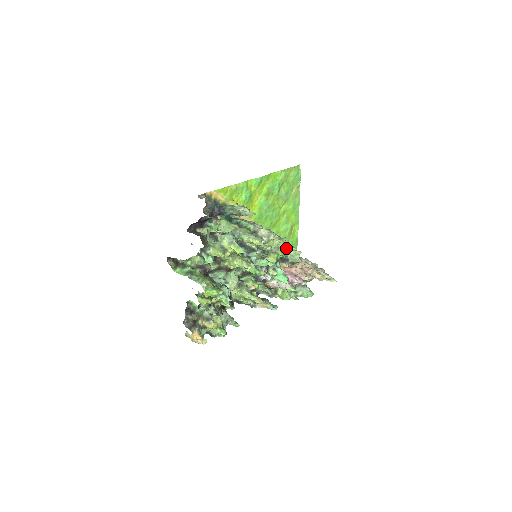
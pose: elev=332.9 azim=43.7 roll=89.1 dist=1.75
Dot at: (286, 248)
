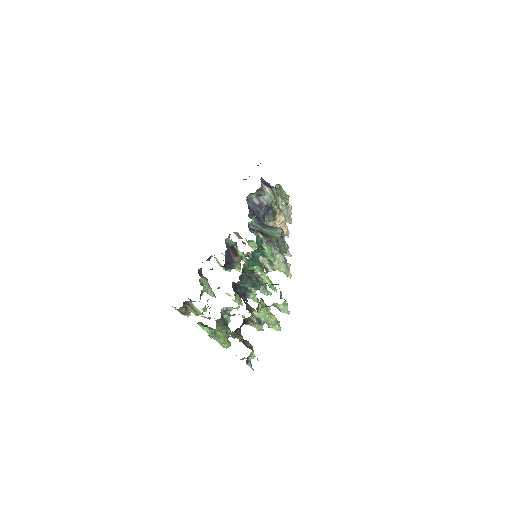
Dot at: occluded
